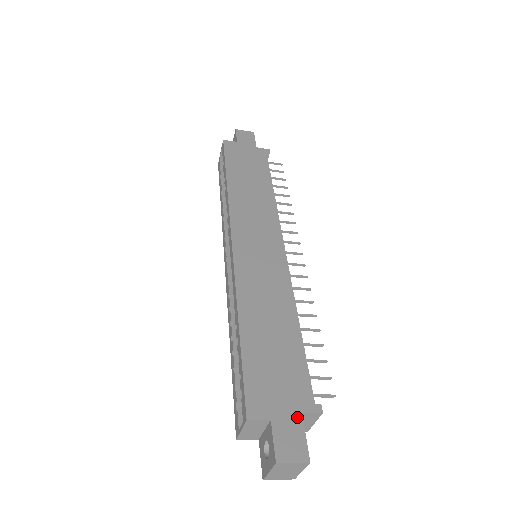
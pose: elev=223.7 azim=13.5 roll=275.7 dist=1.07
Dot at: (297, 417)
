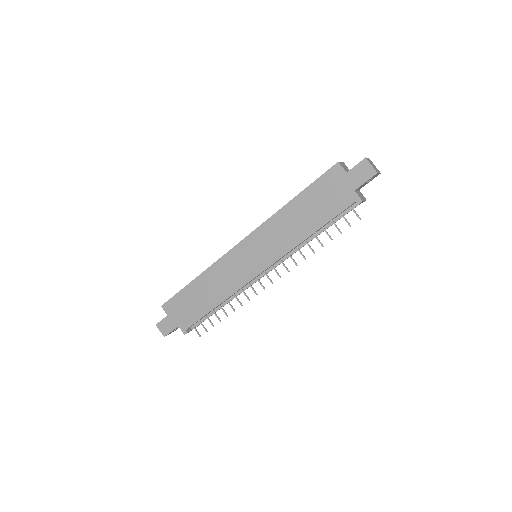
Dot at: (175, 325)
